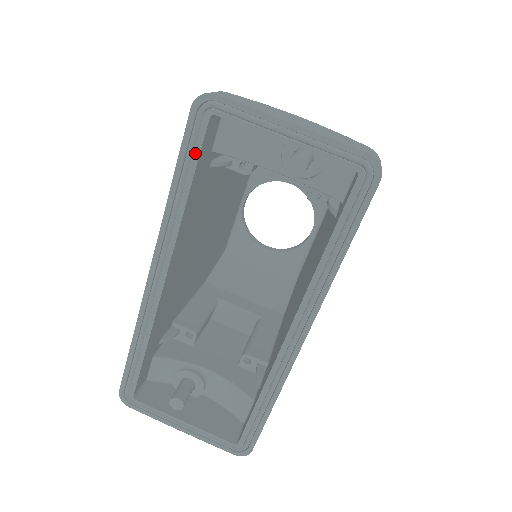
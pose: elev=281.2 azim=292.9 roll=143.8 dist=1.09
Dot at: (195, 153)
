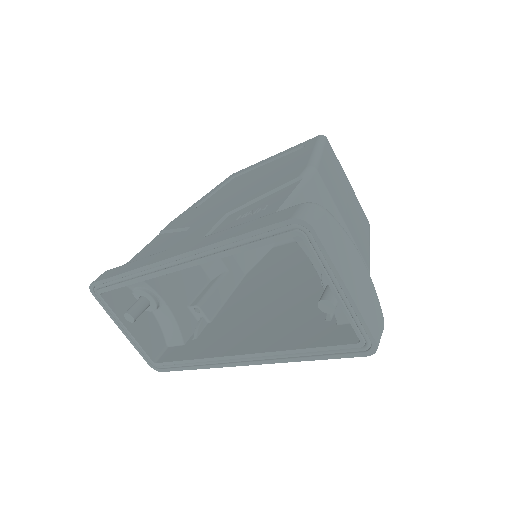
Dot at: (267, 241)
